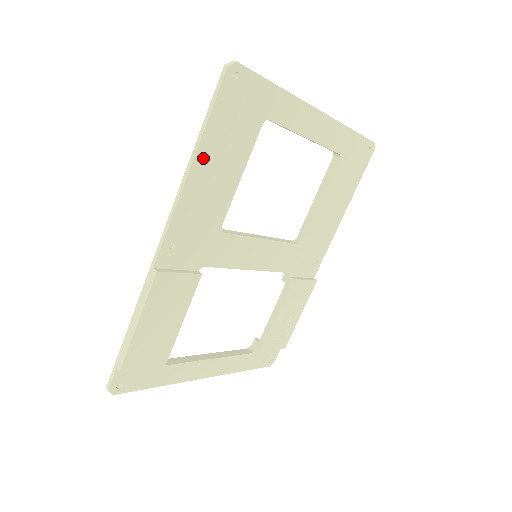
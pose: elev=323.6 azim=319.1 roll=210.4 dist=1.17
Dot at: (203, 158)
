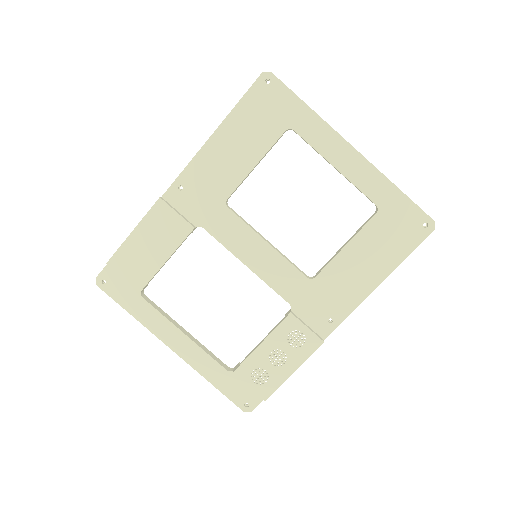
Dot at: (225, 132)
